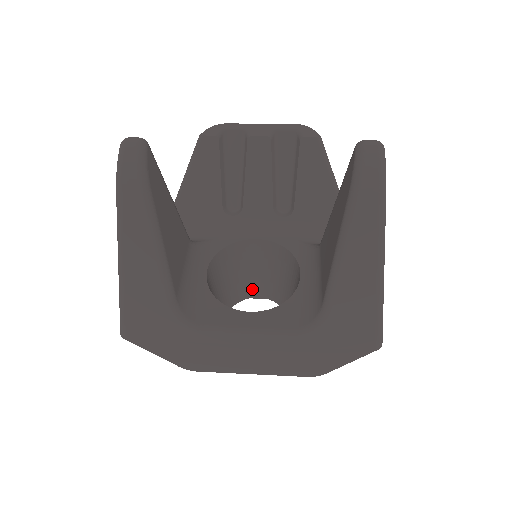
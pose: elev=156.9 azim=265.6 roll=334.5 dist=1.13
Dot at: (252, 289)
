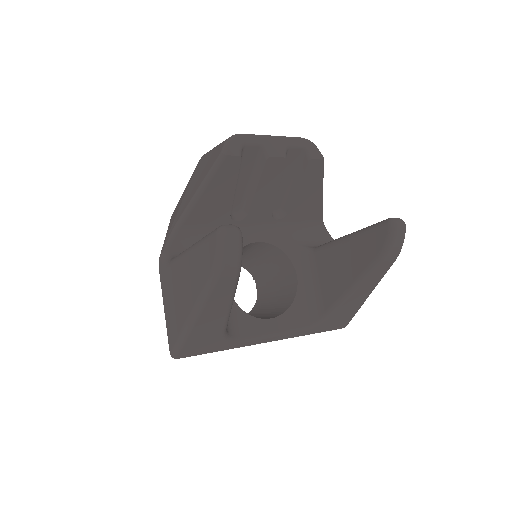
Dot at: occluded
